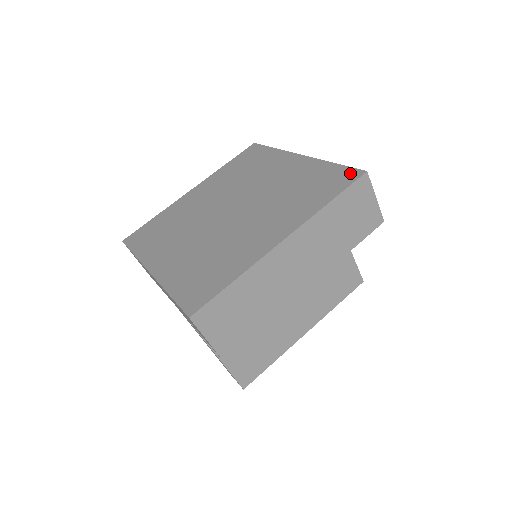
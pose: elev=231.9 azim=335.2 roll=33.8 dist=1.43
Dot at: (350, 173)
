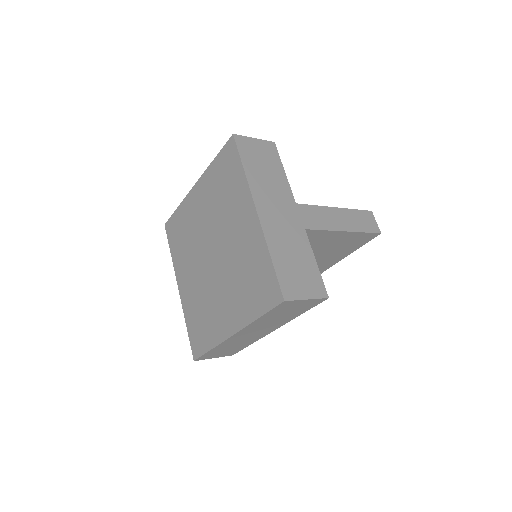
Dot at: (275, 291)
